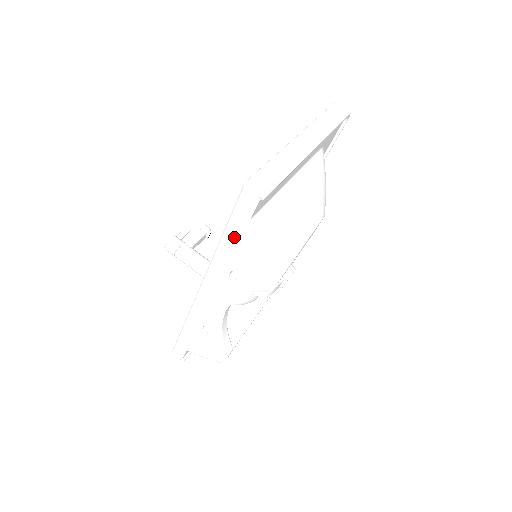
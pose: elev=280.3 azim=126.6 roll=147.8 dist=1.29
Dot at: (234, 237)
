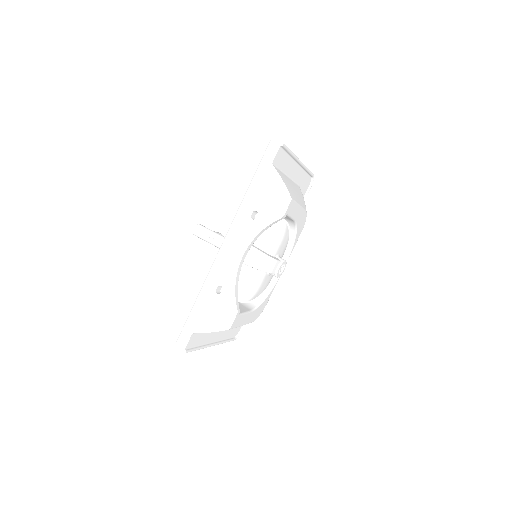
Dot at: (259, 180)
